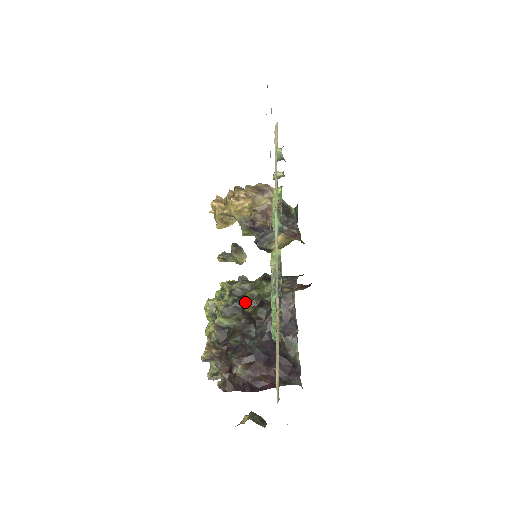
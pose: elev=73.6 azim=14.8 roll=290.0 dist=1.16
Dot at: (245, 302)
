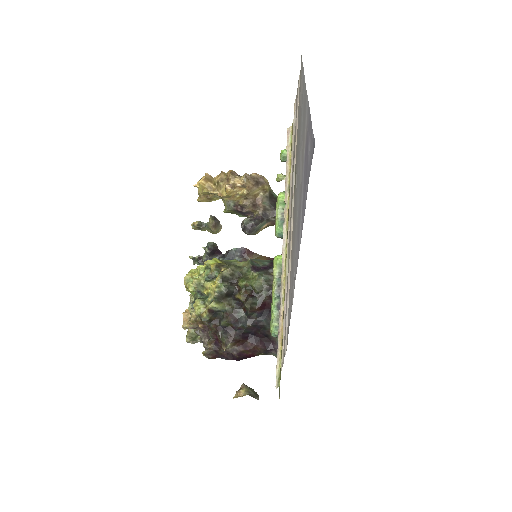
Dot at: (236, 289)
